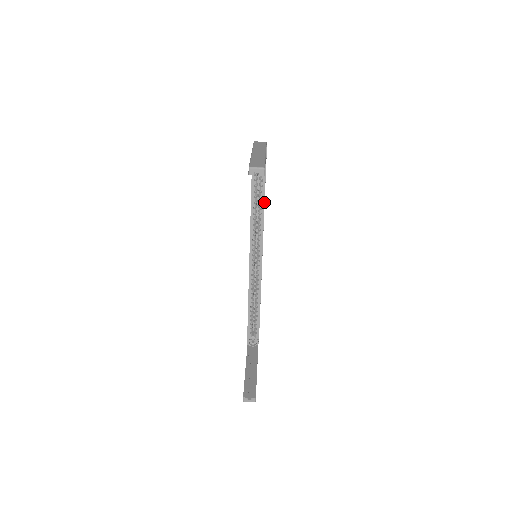
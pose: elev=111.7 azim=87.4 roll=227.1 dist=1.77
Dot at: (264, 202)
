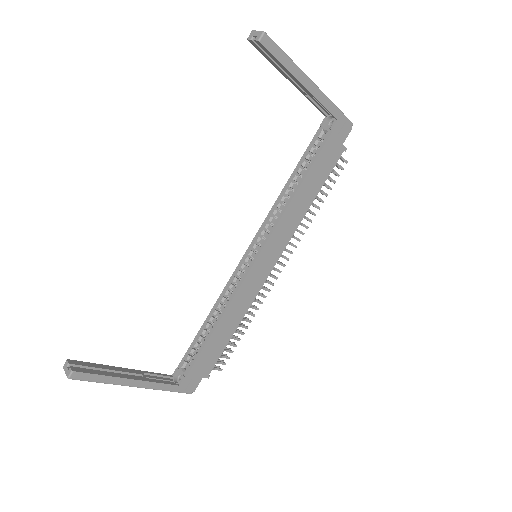
Dot at: (301, 183)
